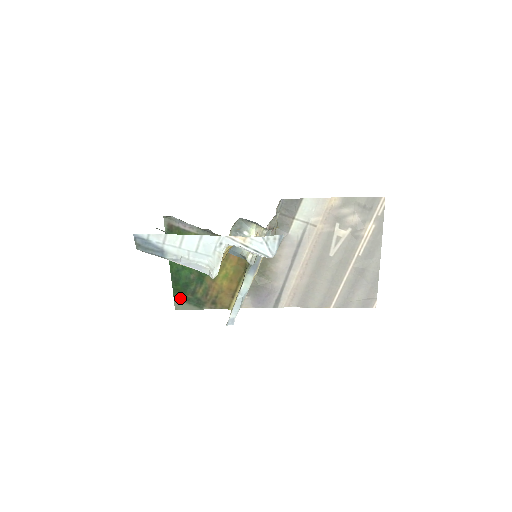
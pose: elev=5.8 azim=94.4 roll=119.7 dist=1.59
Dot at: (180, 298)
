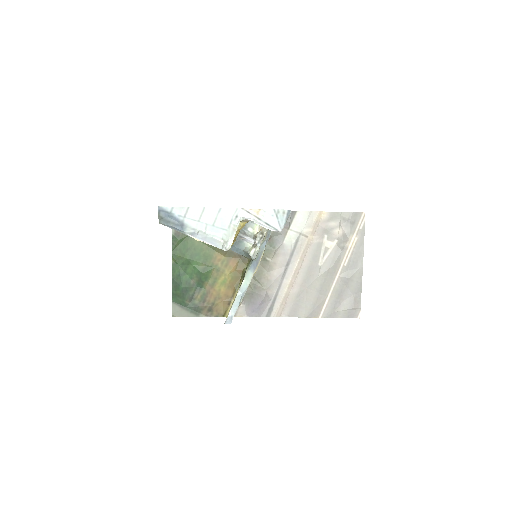
Dot at: (178, 304)
